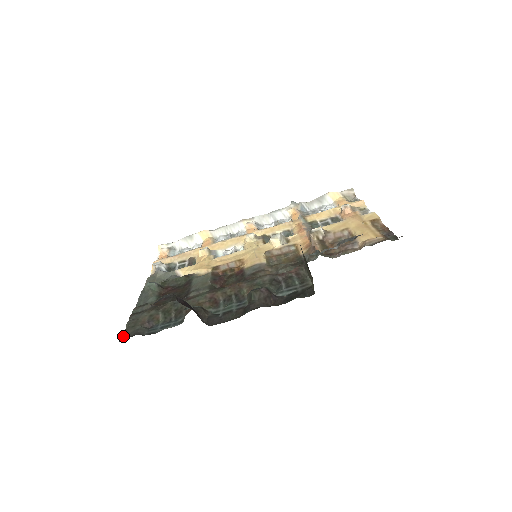
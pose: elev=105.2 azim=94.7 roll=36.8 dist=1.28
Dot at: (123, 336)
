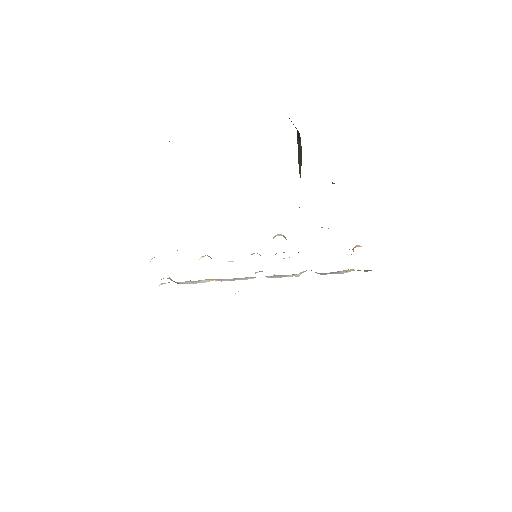
Dot at: occluded
